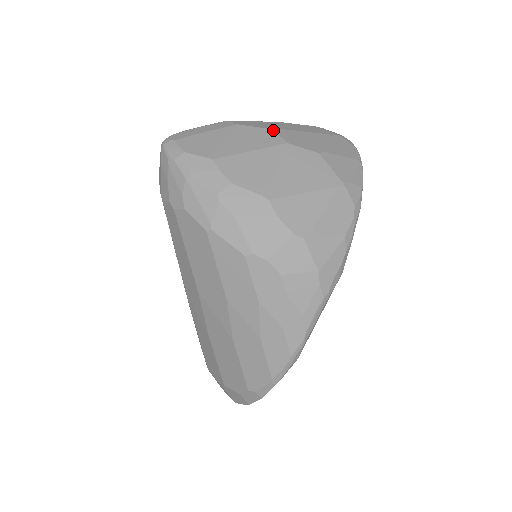
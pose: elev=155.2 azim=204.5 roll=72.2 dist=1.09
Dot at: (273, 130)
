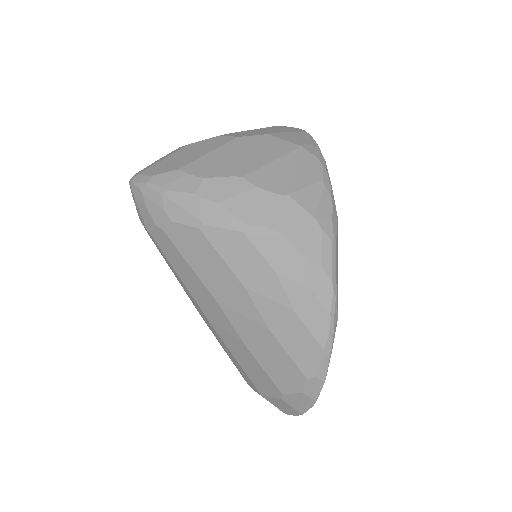
Dot at: (221, 135)
